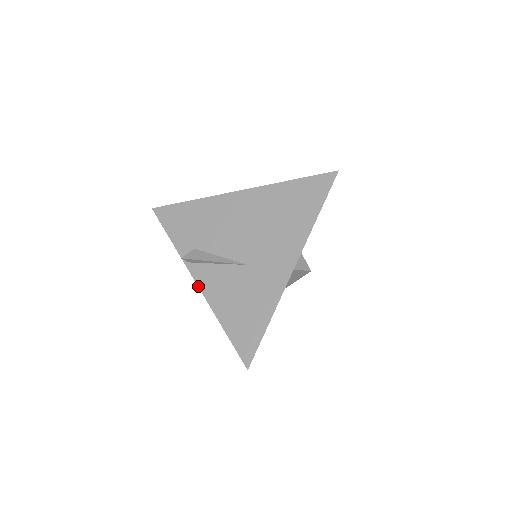
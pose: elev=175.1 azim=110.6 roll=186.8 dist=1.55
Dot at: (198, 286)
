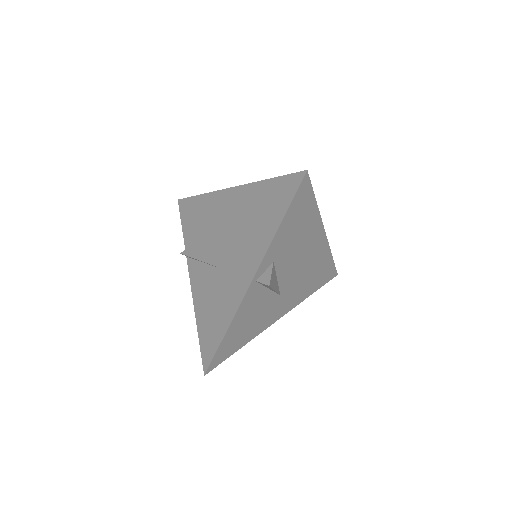
Dot at: (190, 282)
